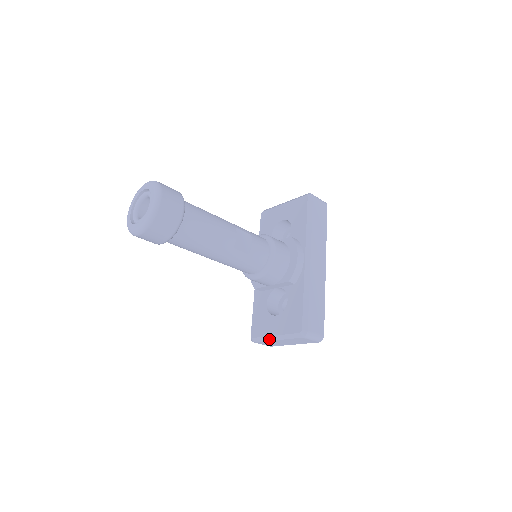
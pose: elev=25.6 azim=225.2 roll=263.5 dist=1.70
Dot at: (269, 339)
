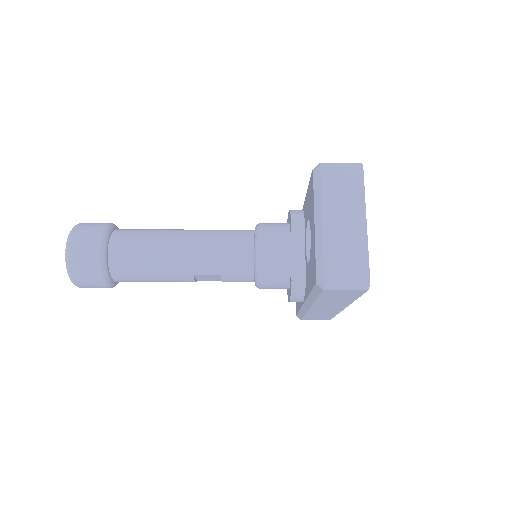
Dot at: occluded
